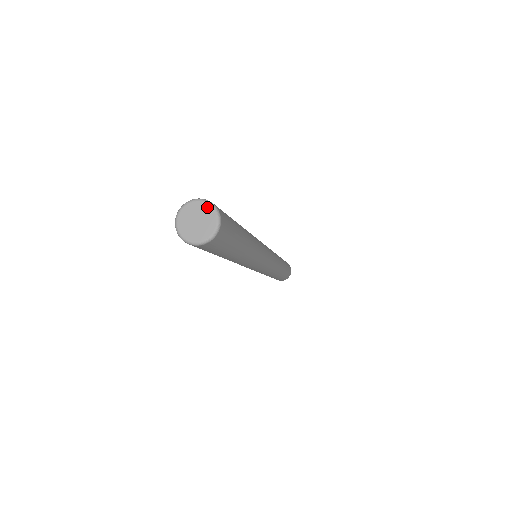
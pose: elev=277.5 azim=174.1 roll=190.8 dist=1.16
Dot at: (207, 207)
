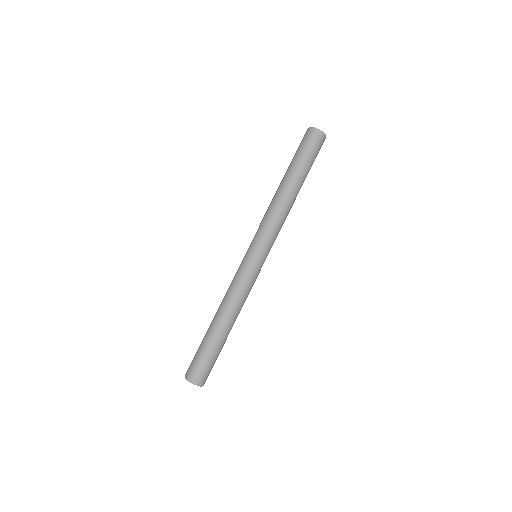
Dot at: (190, 382)
